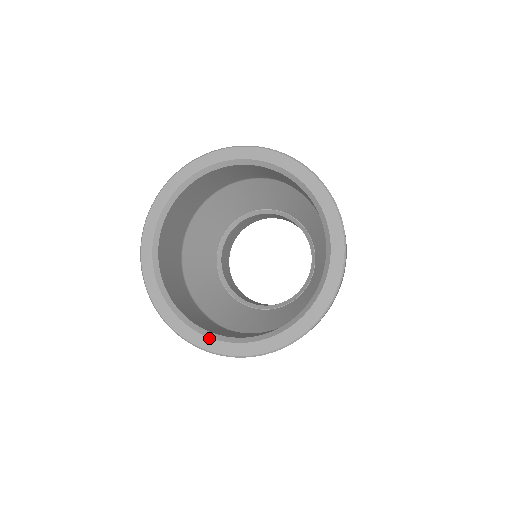
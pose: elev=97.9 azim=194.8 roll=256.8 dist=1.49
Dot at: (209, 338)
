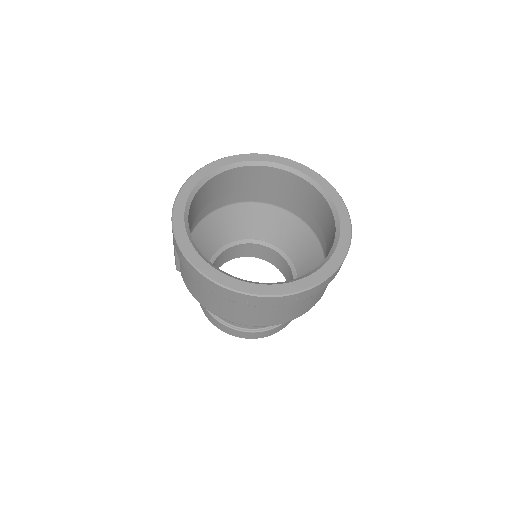
Dot at: (234, 279)
